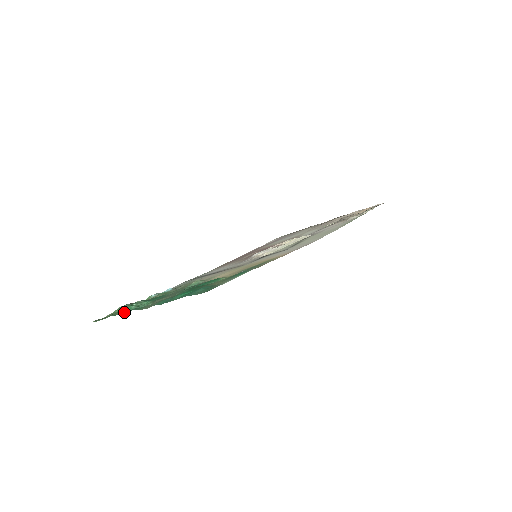
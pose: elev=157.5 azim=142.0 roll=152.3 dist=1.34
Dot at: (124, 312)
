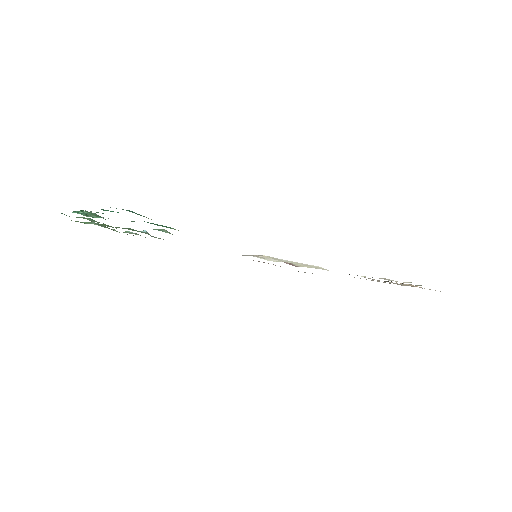
Dot at: occluded
